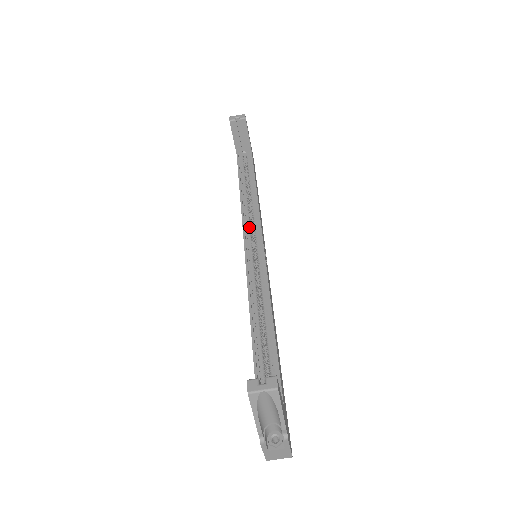
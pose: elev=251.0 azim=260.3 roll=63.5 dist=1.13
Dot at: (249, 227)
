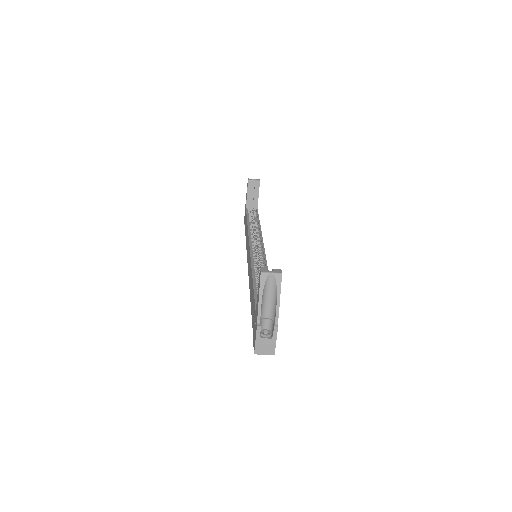
Dot at: (253, 239)
